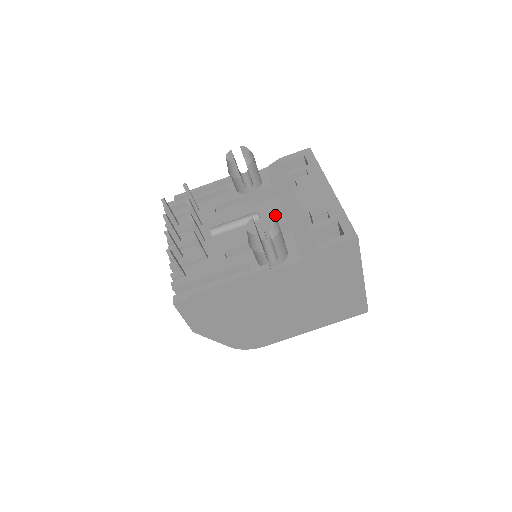
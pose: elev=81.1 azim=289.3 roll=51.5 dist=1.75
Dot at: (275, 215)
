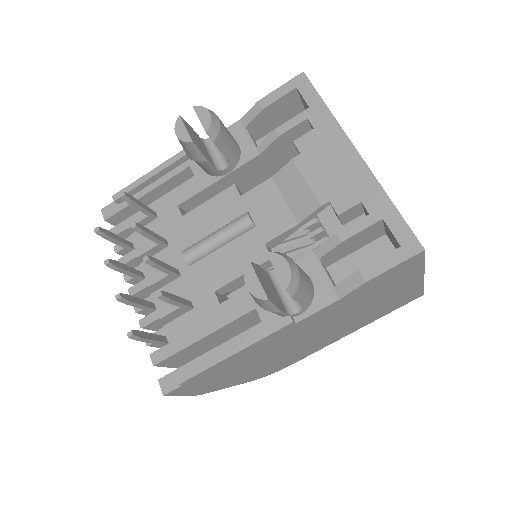
Dot at: (276, 213)
